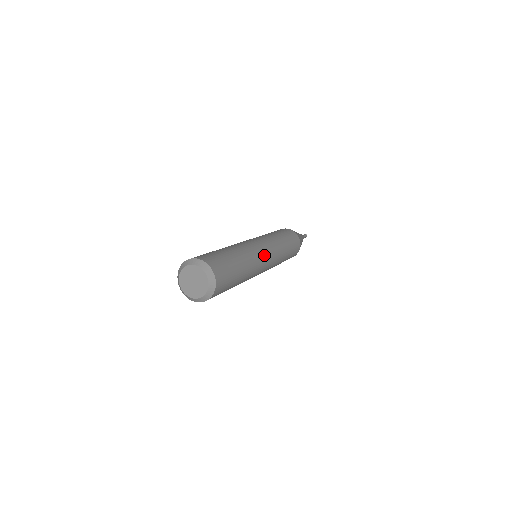
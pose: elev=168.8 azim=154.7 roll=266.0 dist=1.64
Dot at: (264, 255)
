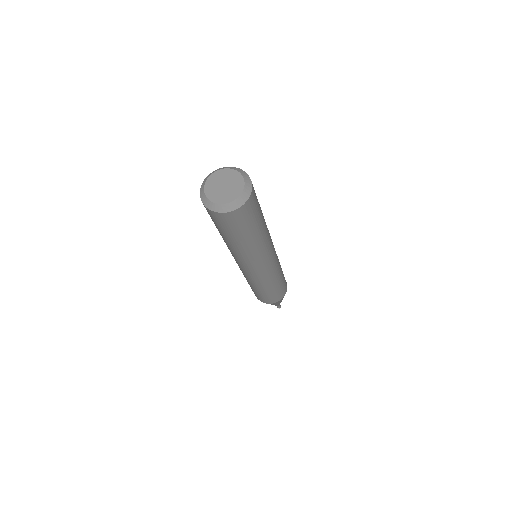
Dot at: occluded
